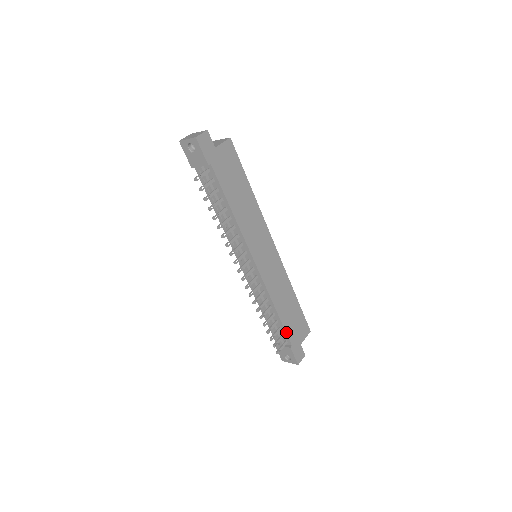
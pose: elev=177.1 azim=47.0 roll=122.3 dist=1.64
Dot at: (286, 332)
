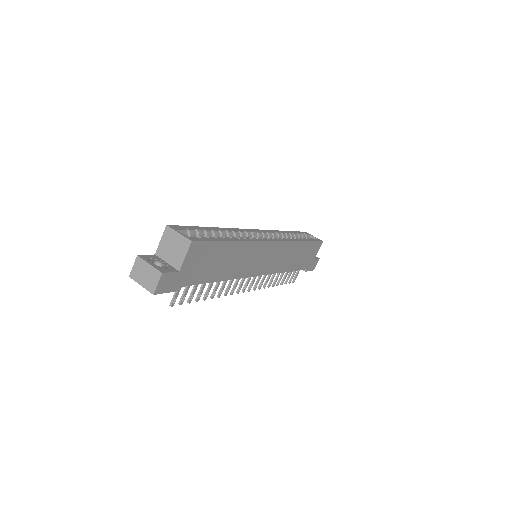
Dot at: occluded
